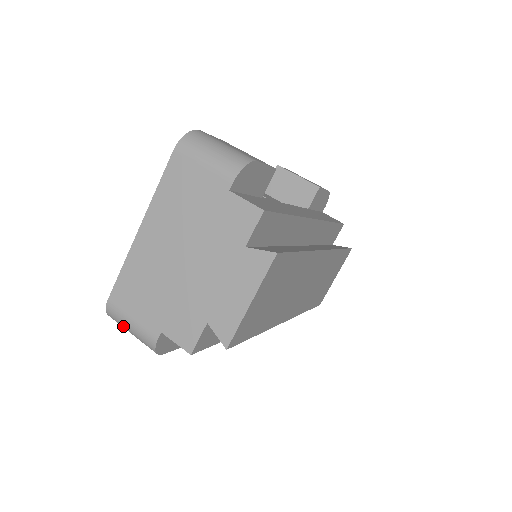
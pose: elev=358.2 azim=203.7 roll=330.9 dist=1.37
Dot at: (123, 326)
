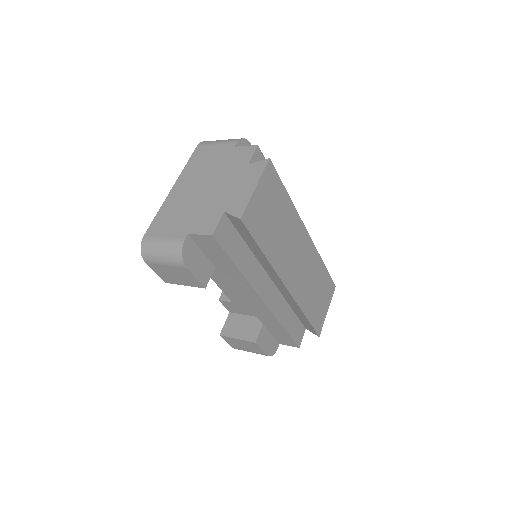
Dot at: (154, 251)
